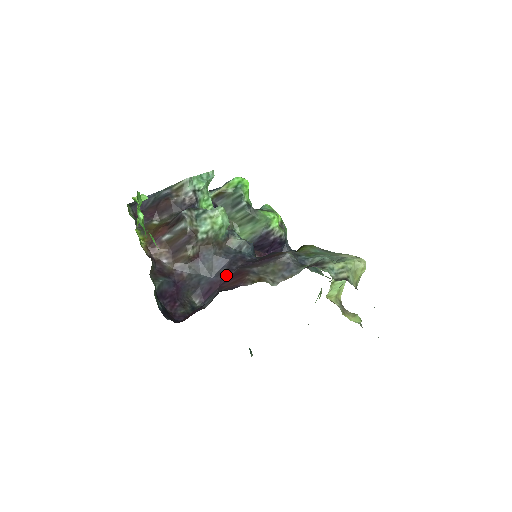
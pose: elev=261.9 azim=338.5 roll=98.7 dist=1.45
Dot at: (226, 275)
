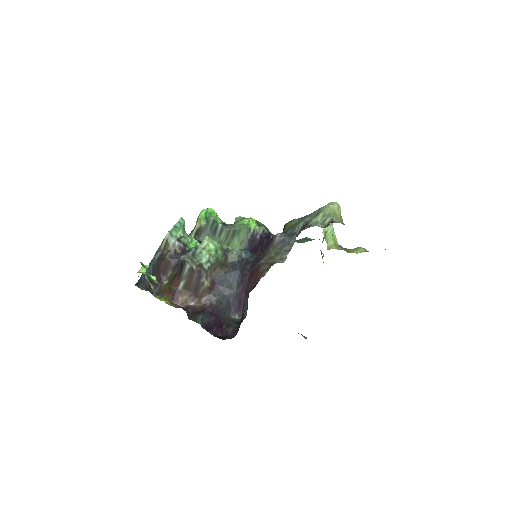
Dot at: (244, 282)
